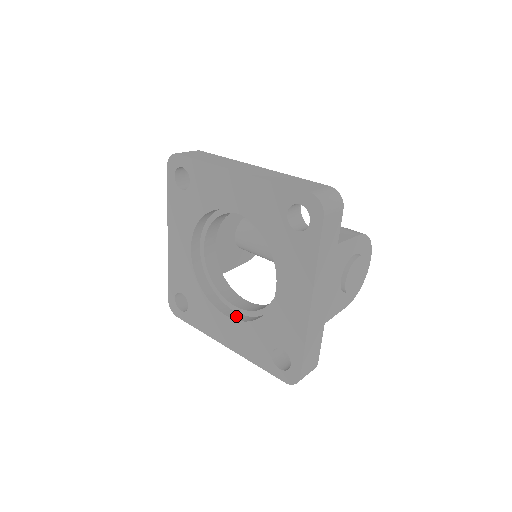
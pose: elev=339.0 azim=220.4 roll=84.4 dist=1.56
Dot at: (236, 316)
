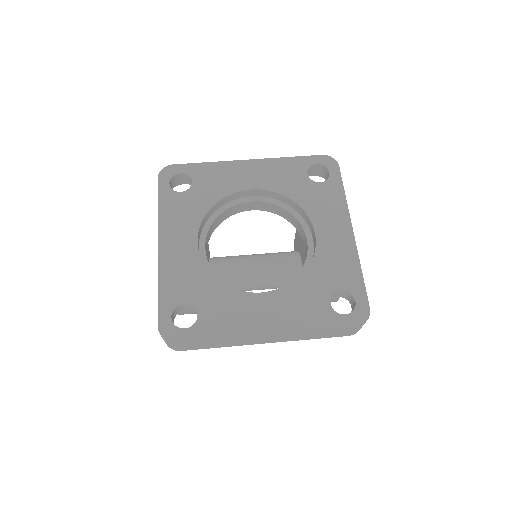
Dot at: occluded
